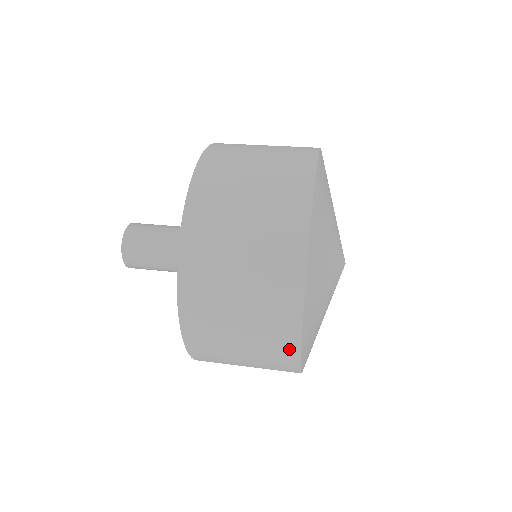
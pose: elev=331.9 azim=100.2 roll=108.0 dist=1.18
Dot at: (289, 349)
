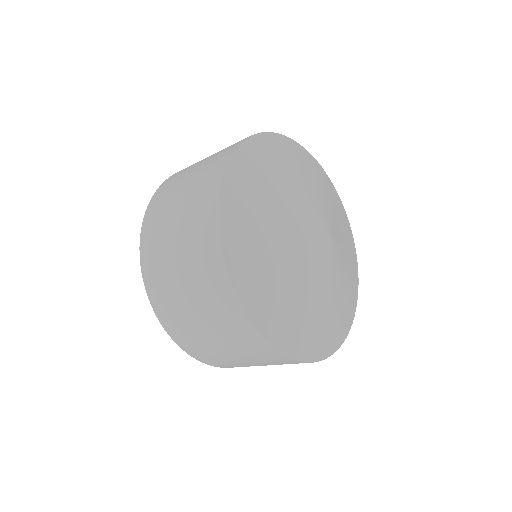
Dot at: (225, 293)
